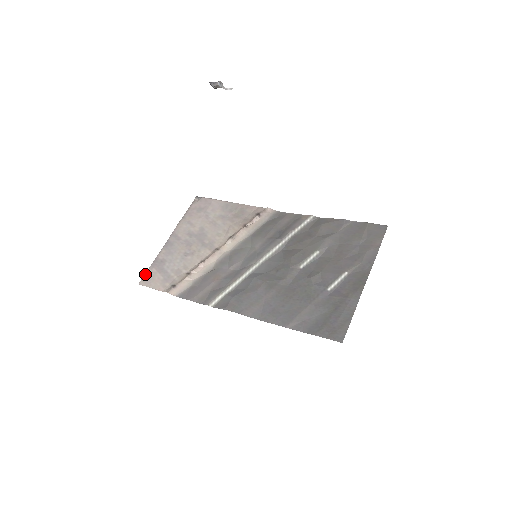
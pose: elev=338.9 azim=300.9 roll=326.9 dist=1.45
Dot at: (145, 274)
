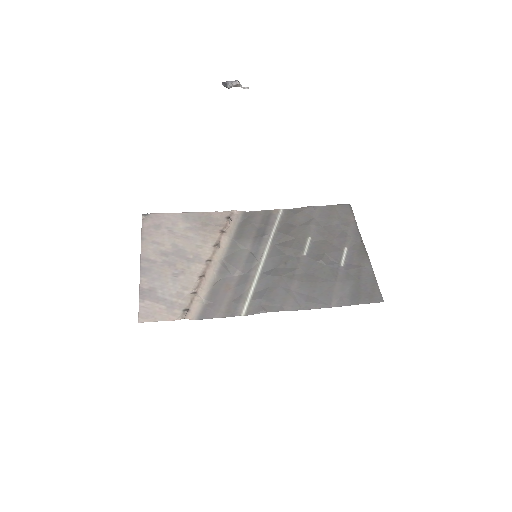
Dot at: (139, 310)
